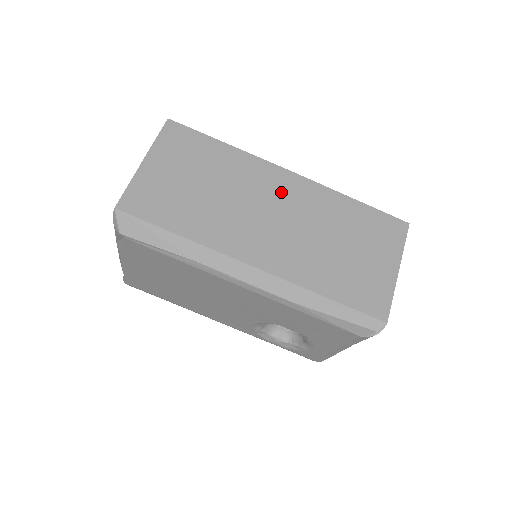
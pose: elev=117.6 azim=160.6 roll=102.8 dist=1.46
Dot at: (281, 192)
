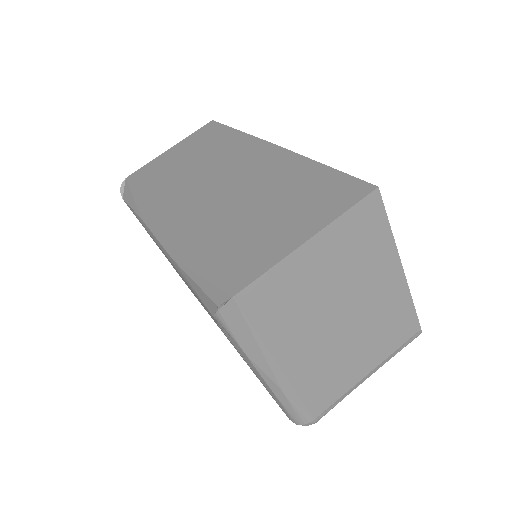
Dot at: (246, 161)
